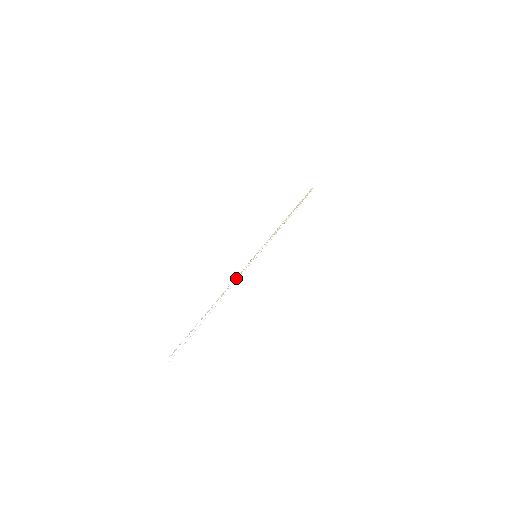
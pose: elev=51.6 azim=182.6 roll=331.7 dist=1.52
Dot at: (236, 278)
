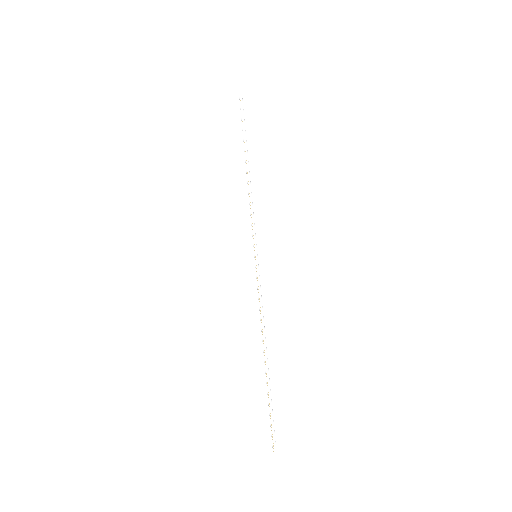
Dot at: (259, 305)
